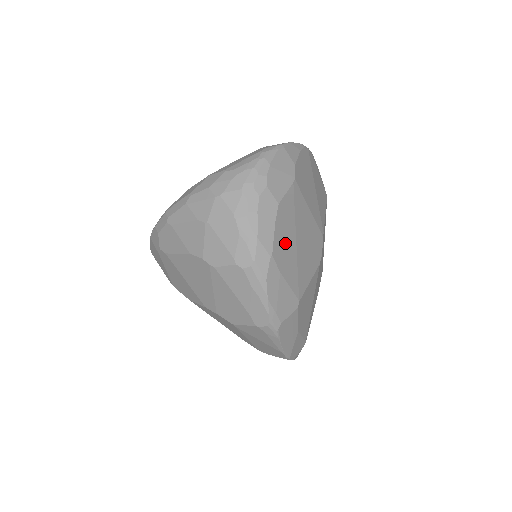
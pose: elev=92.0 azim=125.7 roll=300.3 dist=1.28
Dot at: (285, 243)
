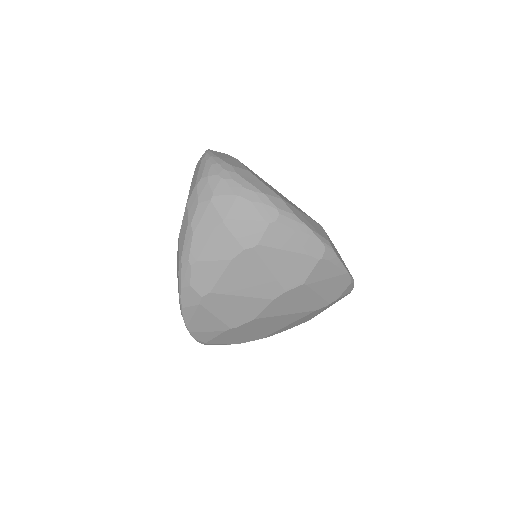
Dot at: (276, 192)
